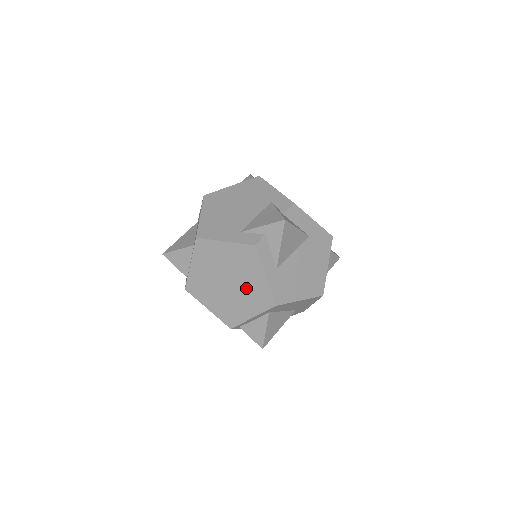
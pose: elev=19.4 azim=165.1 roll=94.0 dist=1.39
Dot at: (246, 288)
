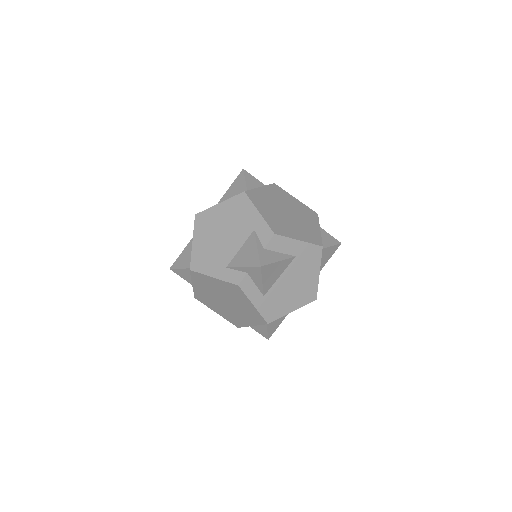
Dot at: (241, 308)
